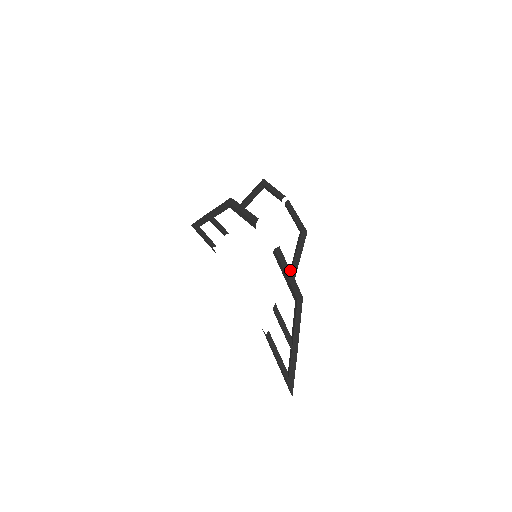
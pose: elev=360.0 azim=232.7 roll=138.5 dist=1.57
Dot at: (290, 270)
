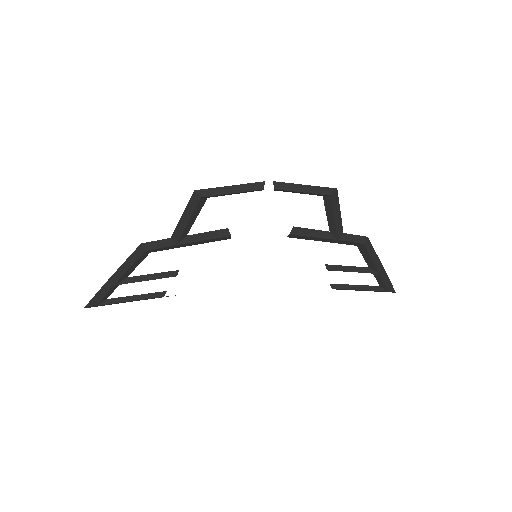
Dot at: (332, 232)
